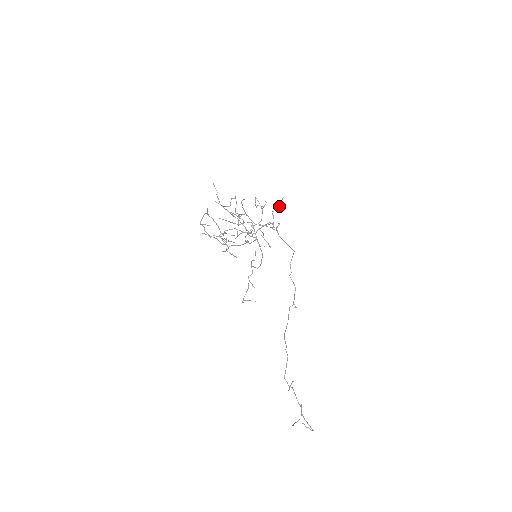
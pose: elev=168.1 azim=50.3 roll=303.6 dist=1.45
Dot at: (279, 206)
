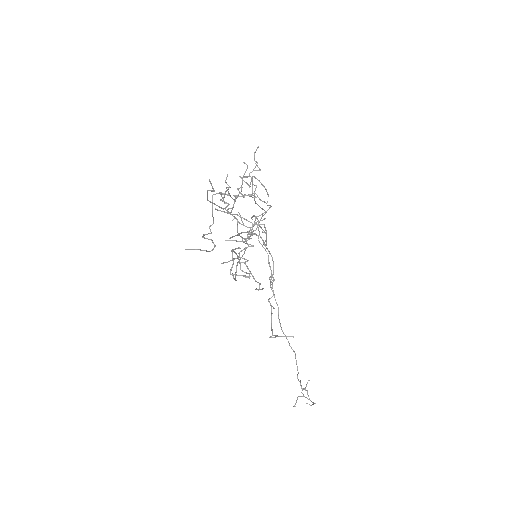
Dot at: (257, 163)
